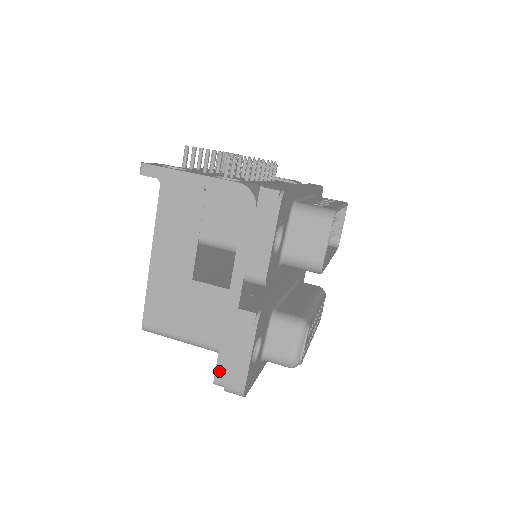
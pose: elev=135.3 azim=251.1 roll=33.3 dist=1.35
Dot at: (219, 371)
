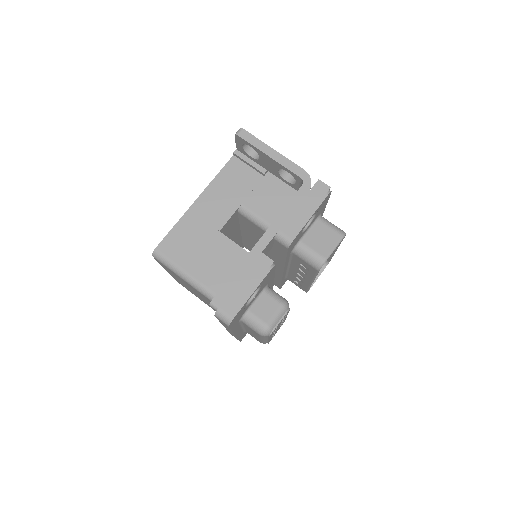
Dot at: (221, 294)
